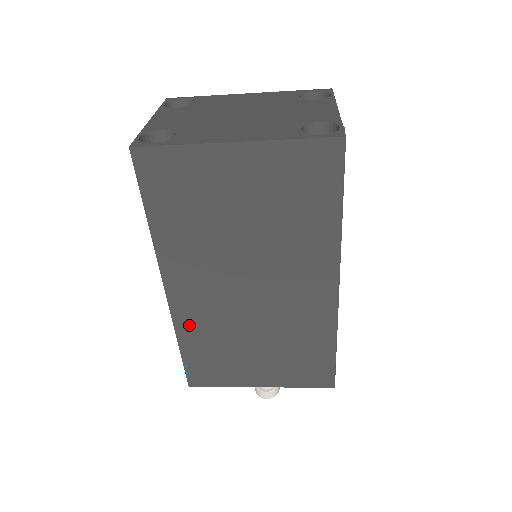
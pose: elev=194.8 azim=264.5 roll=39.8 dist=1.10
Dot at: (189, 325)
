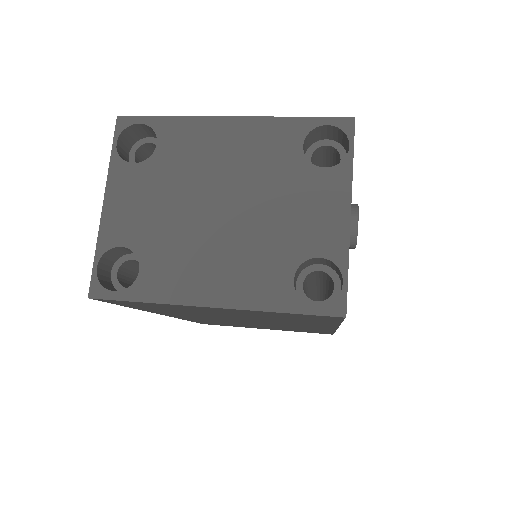
Dot at: occluded
